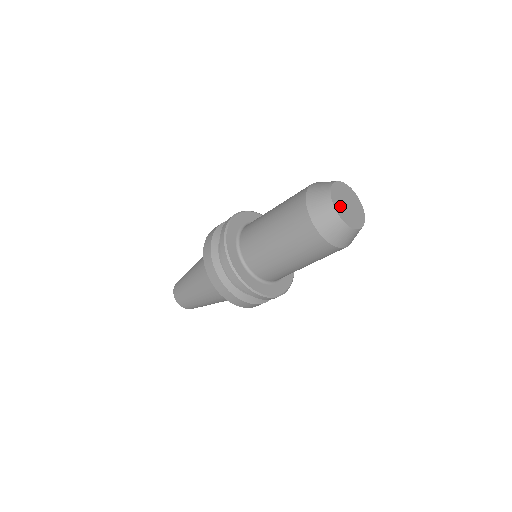
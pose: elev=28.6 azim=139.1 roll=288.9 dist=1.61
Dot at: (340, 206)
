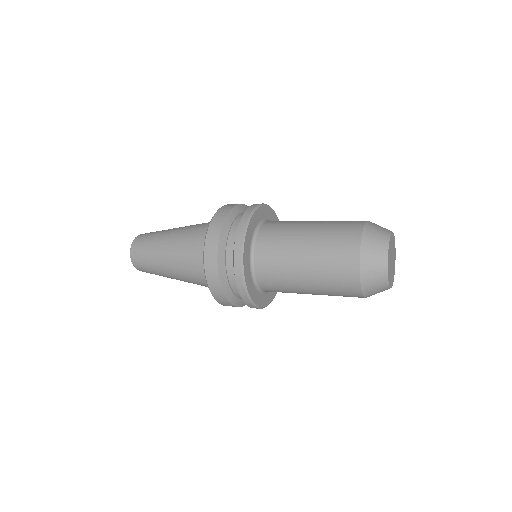
Dot at: (389, 263)
